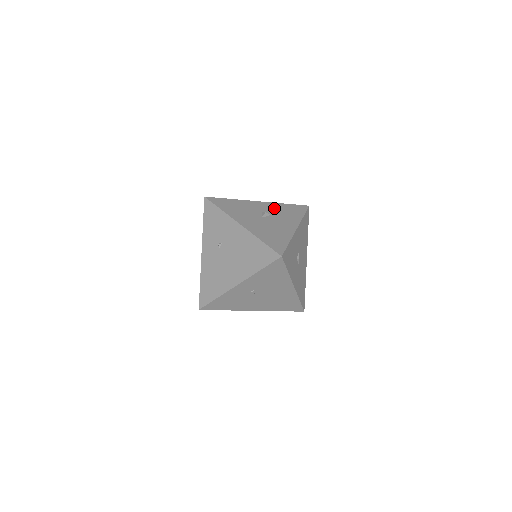
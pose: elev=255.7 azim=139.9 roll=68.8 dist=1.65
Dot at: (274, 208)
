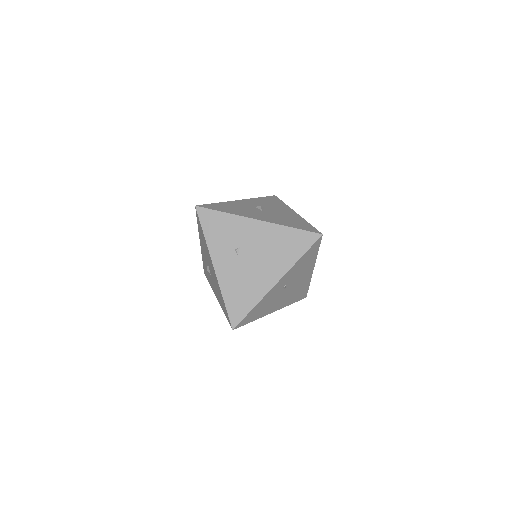
Dot at: (258, 202)
